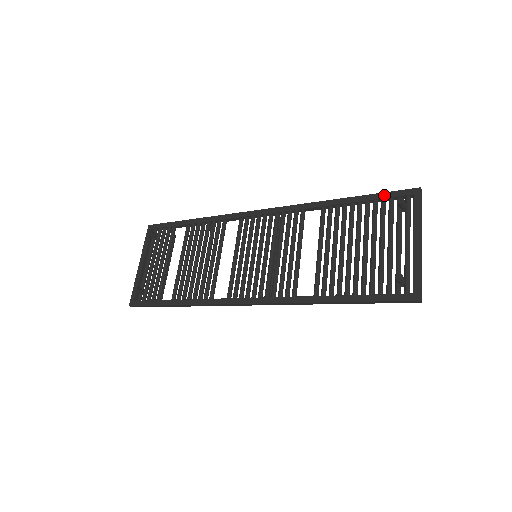
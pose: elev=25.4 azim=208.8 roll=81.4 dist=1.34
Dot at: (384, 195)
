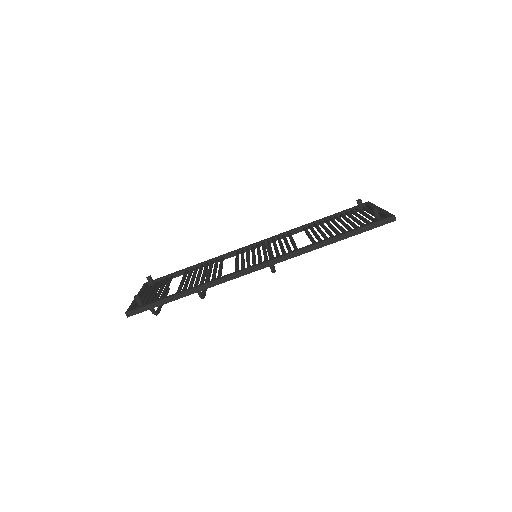
Dot at: (346, 210)
